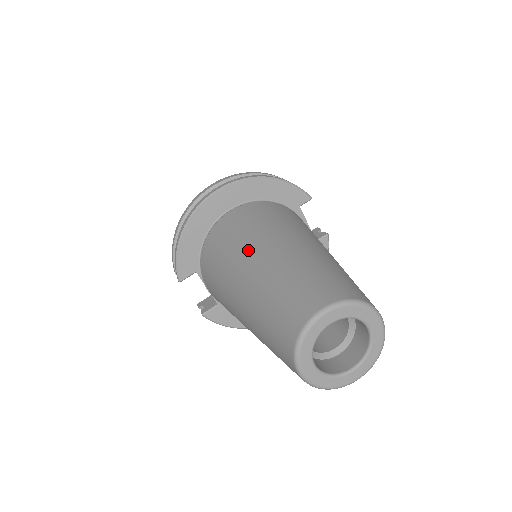
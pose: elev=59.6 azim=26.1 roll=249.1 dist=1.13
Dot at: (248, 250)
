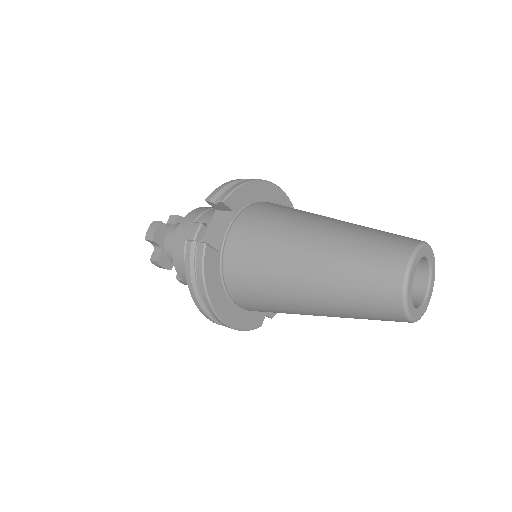
Dot at: occluded
